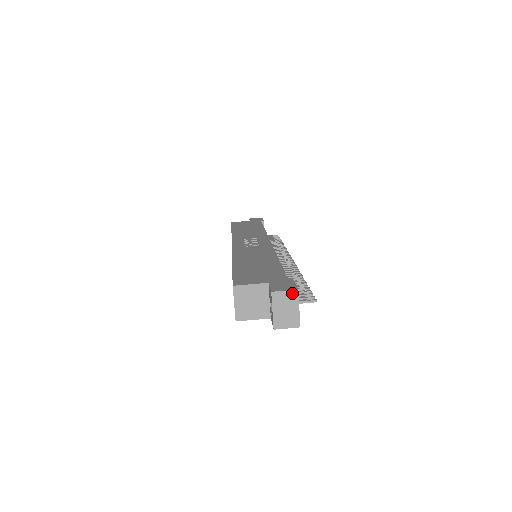
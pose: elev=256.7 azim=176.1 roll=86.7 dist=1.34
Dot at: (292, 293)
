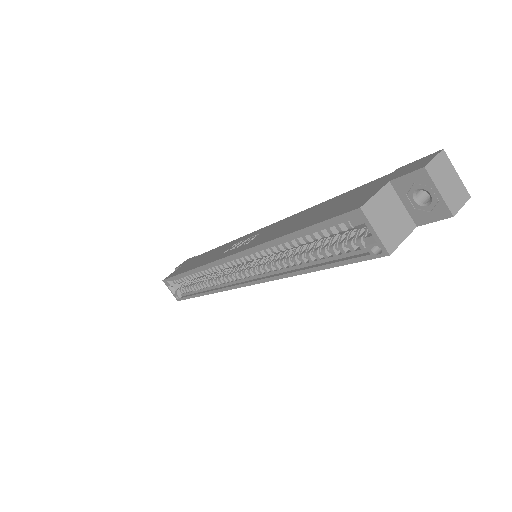
Dot at: (441, 157)
